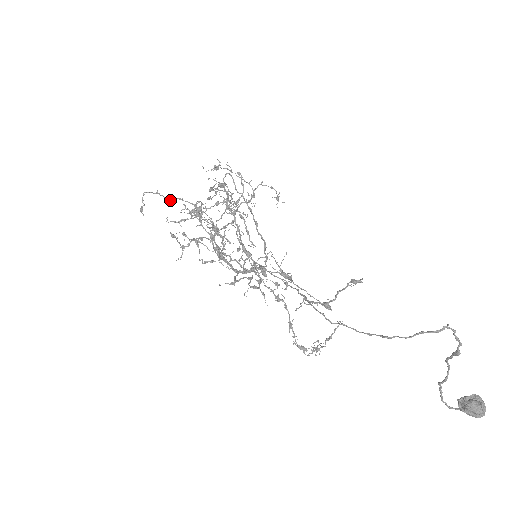
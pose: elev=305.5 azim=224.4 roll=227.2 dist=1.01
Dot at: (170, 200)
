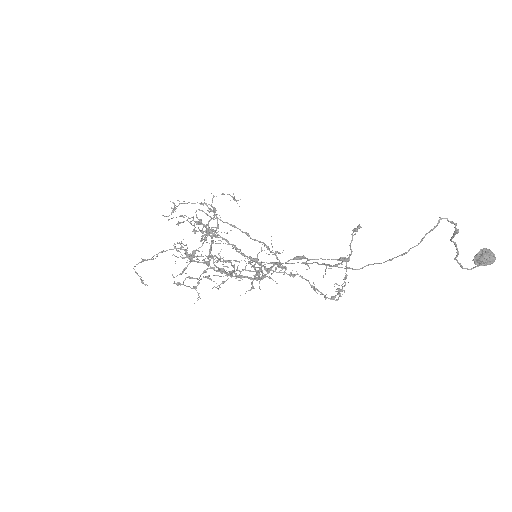
Dot at: occluded
